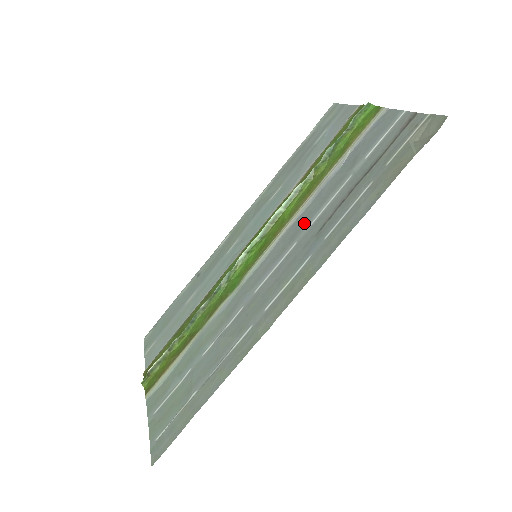
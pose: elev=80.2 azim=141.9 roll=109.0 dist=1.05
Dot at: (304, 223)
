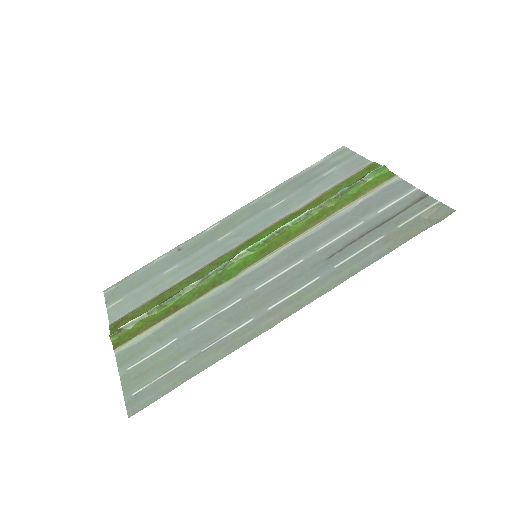
Dot at: (312, 245)
